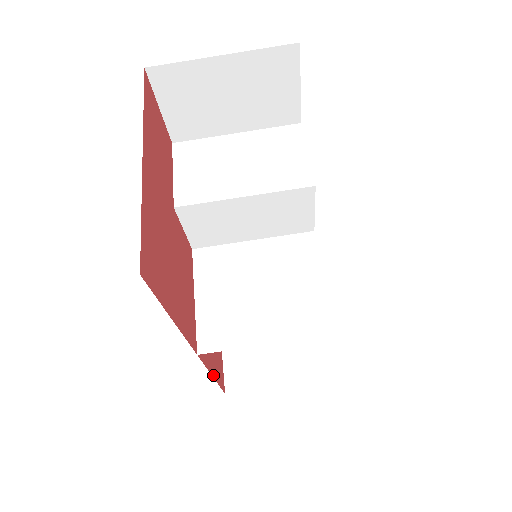
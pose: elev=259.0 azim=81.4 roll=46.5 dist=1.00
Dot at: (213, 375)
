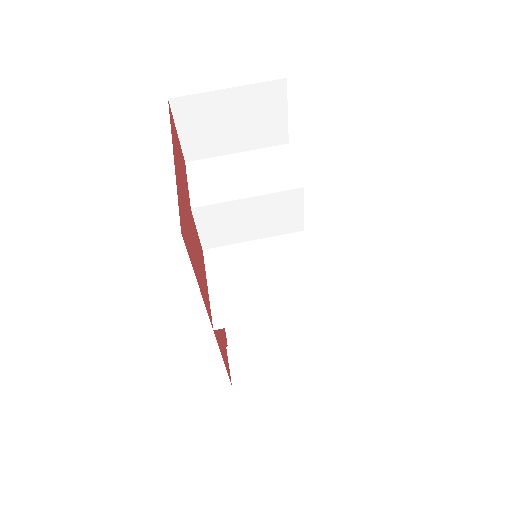
Dot at: (223, 360)
